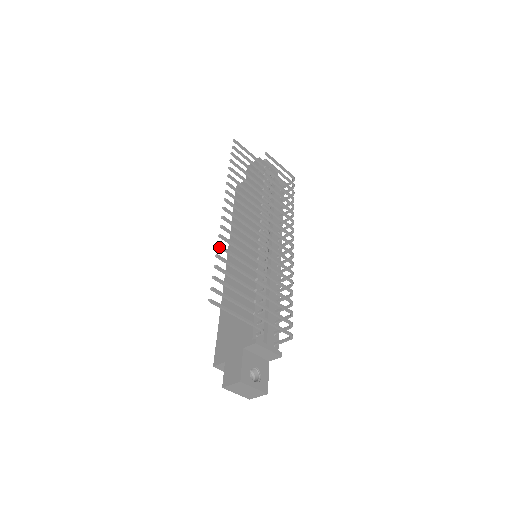
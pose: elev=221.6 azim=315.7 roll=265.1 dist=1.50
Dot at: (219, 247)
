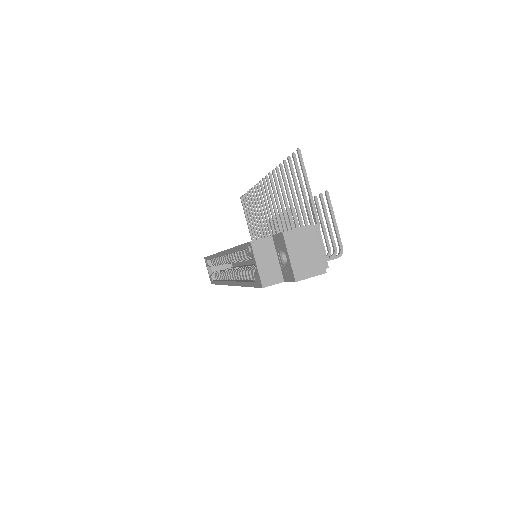
Dot at: (277, 169)
